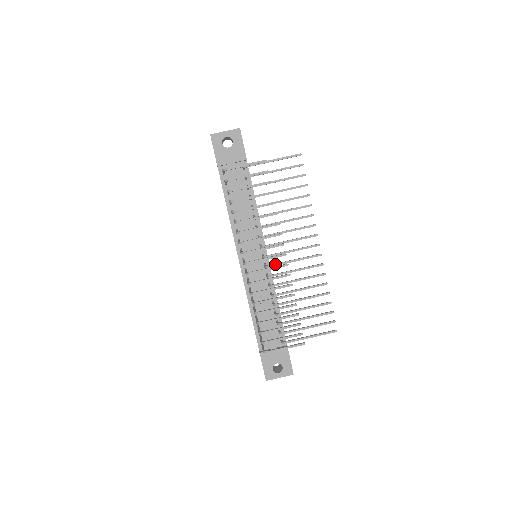
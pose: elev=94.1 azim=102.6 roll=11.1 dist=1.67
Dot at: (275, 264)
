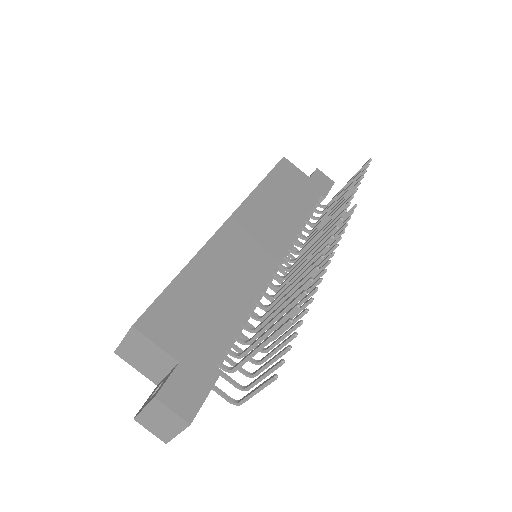
Dot at: occluded
